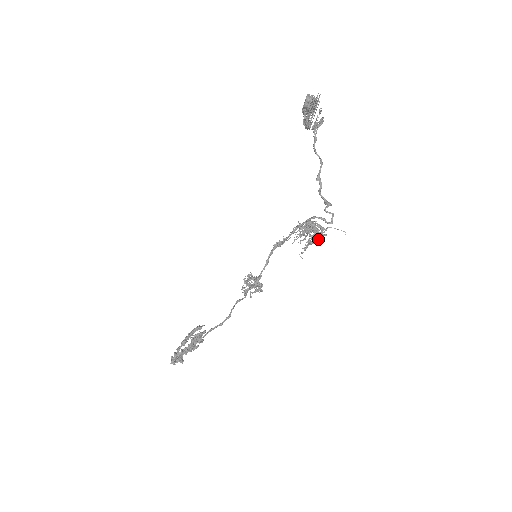
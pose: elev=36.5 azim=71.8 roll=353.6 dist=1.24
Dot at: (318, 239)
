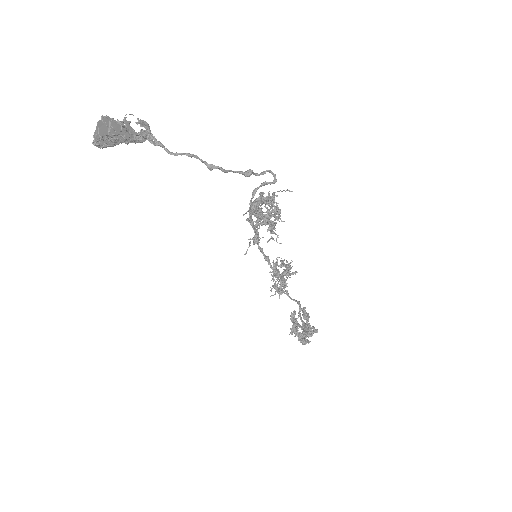
Dot at: (277, 212)
